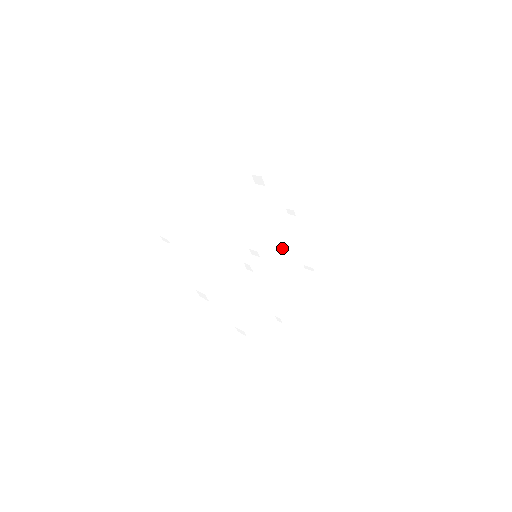
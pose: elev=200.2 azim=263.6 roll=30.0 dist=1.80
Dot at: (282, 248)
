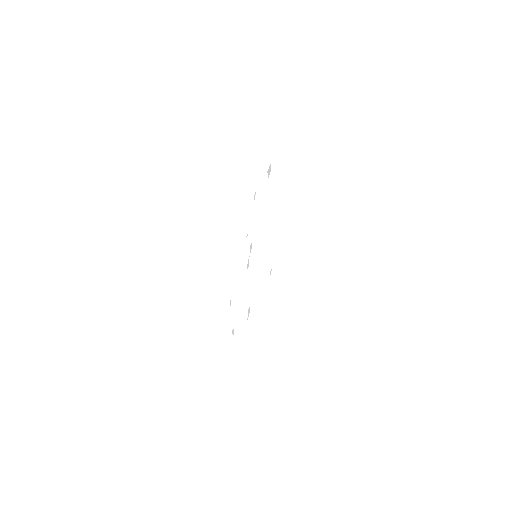
Dot at: (252, 238)
